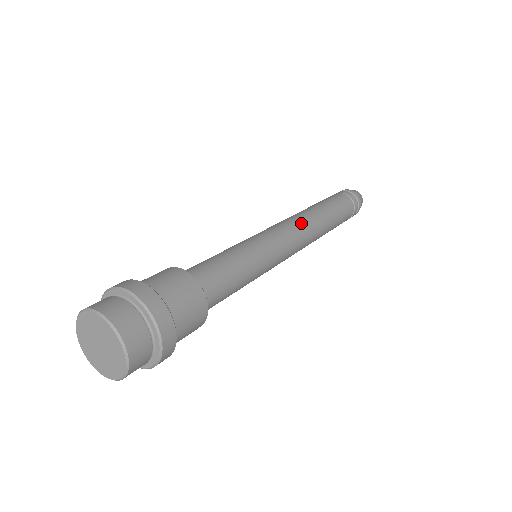
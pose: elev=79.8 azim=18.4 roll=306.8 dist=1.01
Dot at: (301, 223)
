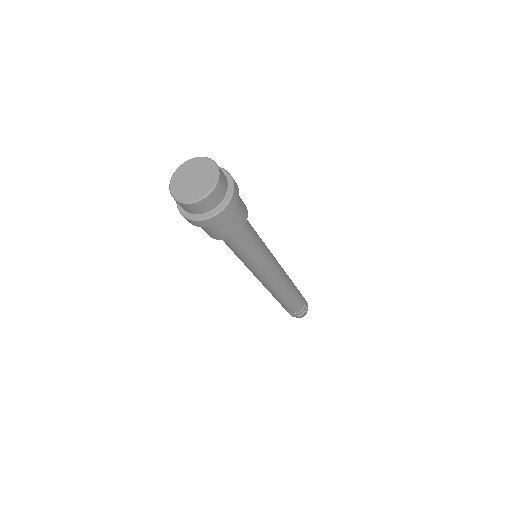
Dot at: occluded
